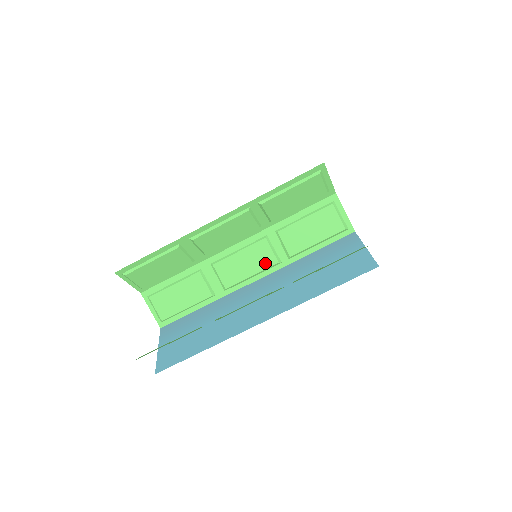
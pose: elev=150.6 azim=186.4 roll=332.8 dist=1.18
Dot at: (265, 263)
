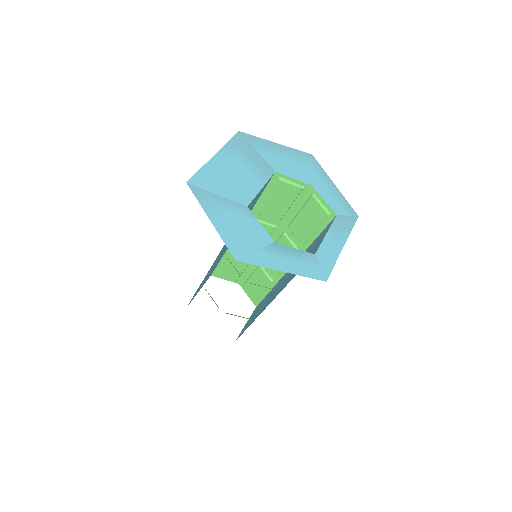
Dot at: occluded
